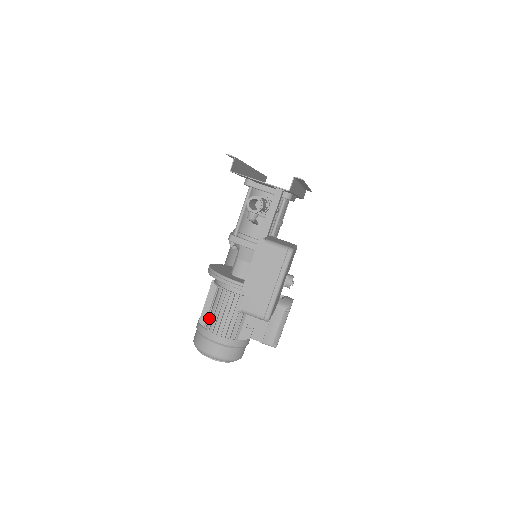
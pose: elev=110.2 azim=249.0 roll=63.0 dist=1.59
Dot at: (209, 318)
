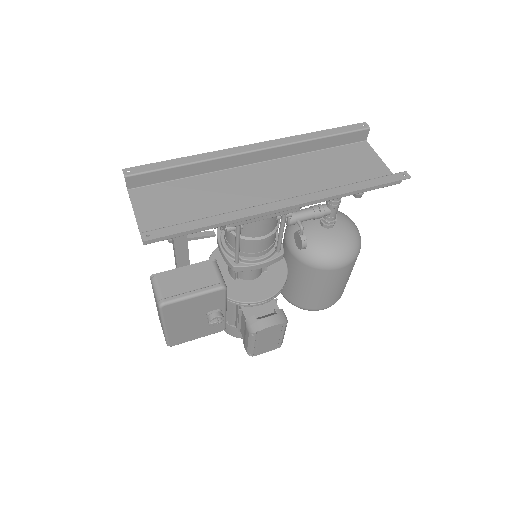
Dot at: occluded
